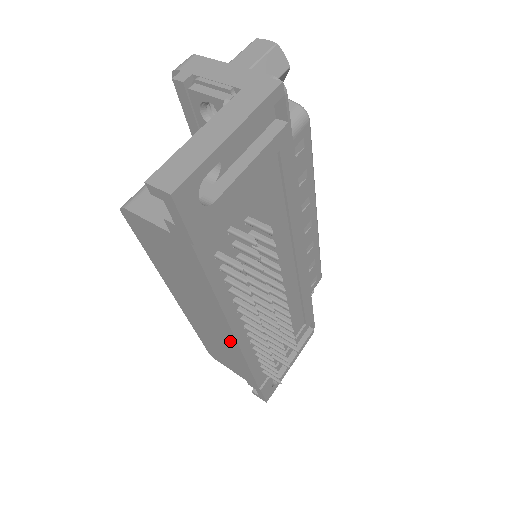
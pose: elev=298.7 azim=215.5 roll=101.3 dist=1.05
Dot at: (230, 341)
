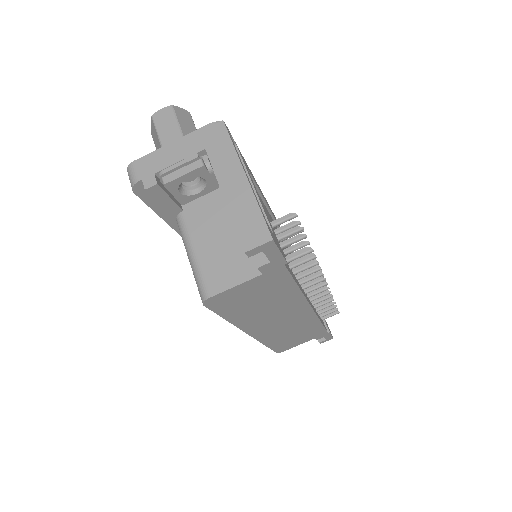
Dot at: (306, 317)
